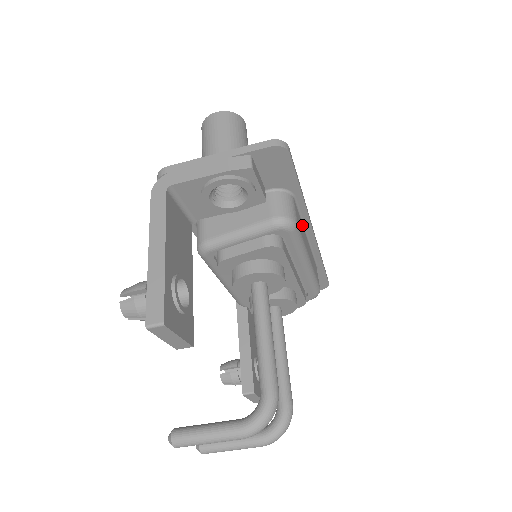
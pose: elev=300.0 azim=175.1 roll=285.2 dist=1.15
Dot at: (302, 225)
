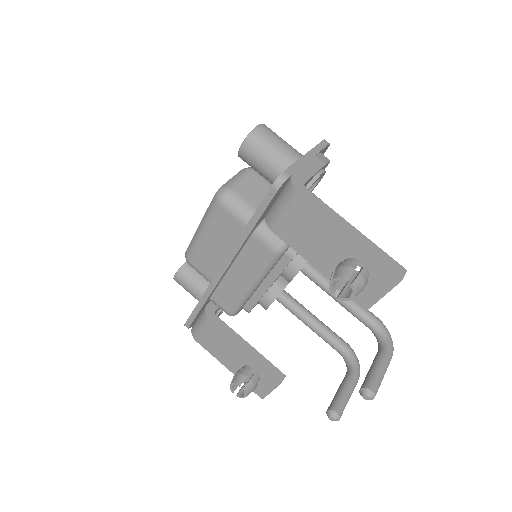
Dot at: occluded
